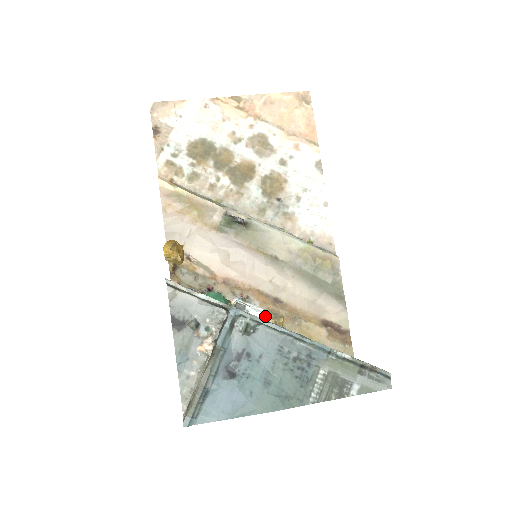
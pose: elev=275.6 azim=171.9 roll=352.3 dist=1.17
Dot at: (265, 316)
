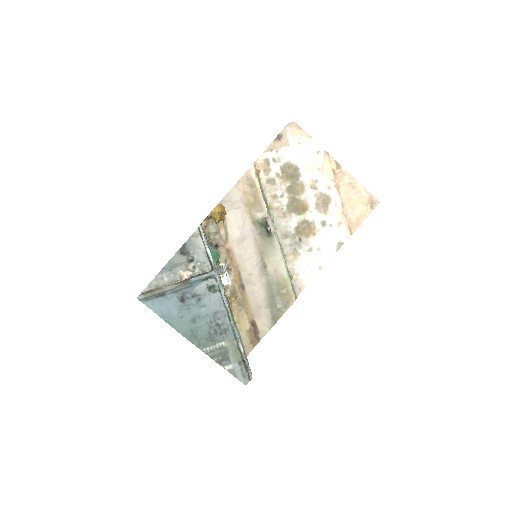
Dot at: (229, 288)
